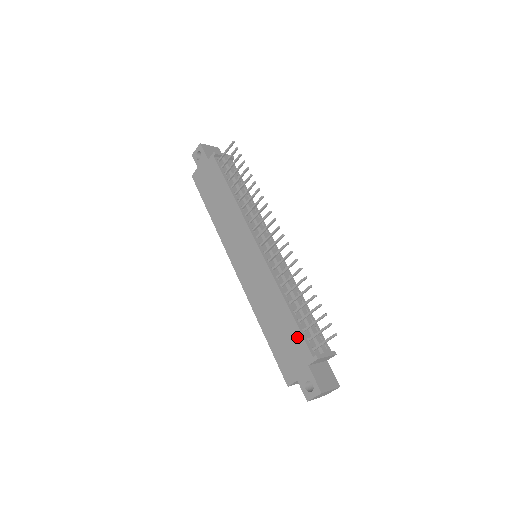
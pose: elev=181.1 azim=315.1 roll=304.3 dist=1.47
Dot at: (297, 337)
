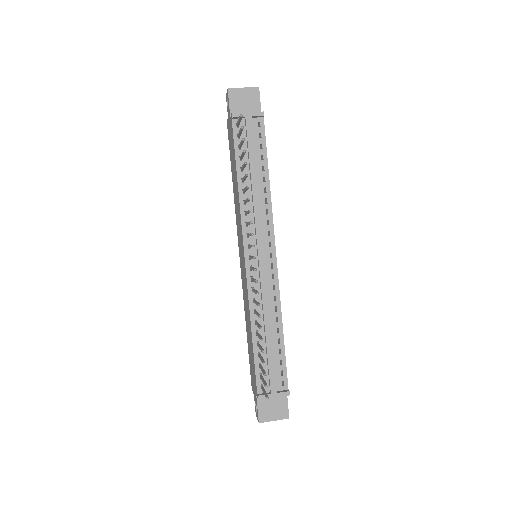
Dot at: (254, 367)
